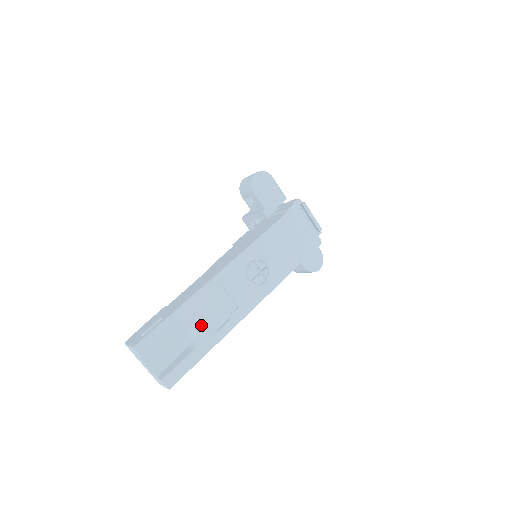
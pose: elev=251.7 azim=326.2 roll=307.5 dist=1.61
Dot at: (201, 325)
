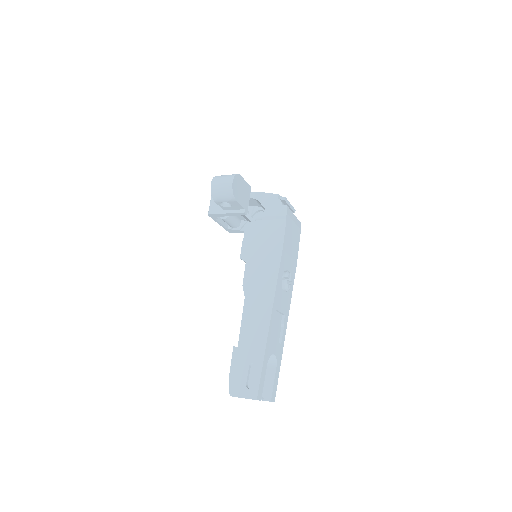
Dot at: (275, 347)
